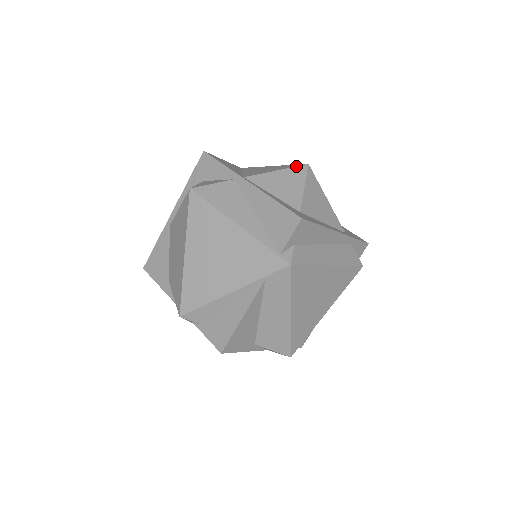
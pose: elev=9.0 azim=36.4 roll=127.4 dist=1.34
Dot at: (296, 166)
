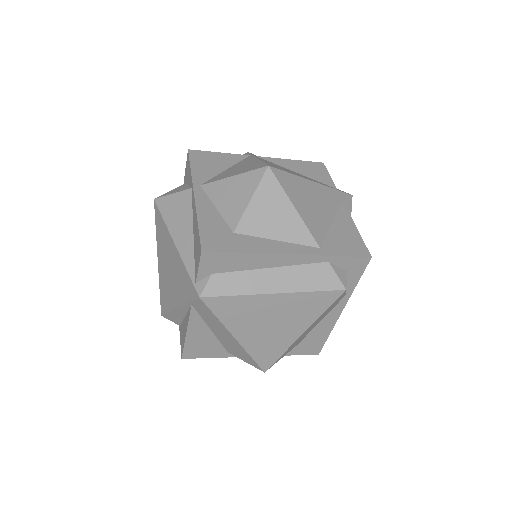
Dot at: (254, 169)
